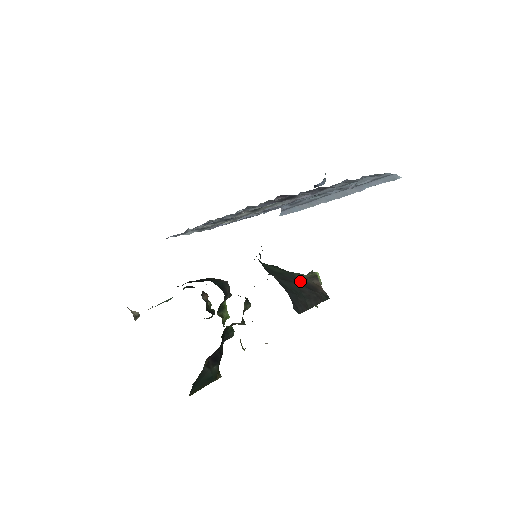
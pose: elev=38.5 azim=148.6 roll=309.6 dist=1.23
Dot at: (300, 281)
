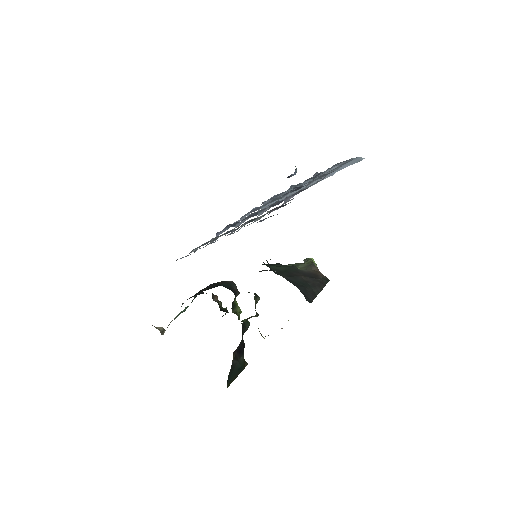
Dot at: (302, 272)
